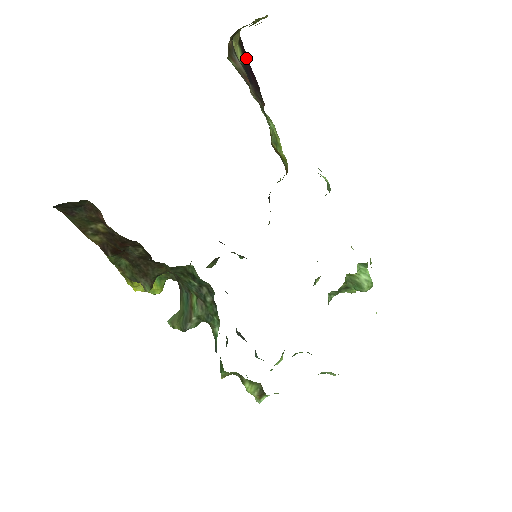
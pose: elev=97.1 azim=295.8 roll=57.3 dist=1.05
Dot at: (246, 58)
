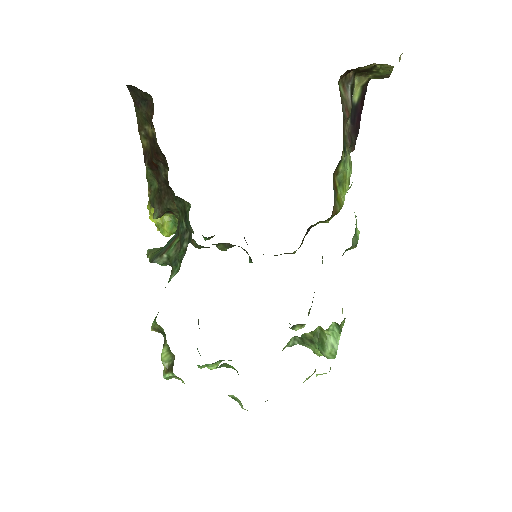
Dot at: (362, 103)
